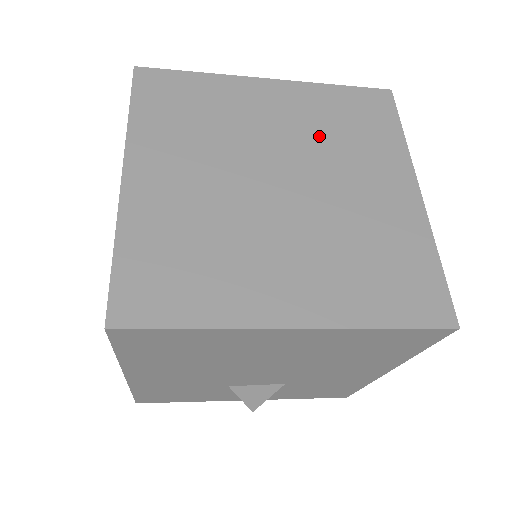
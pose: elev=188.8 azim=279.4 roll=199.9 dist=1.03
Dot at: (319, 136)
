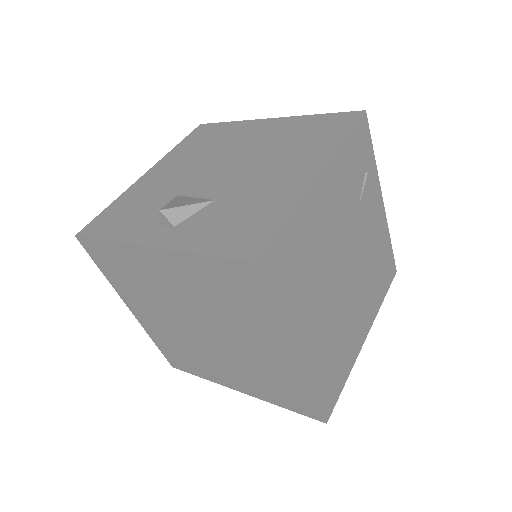
Dot at: (209, 303)
